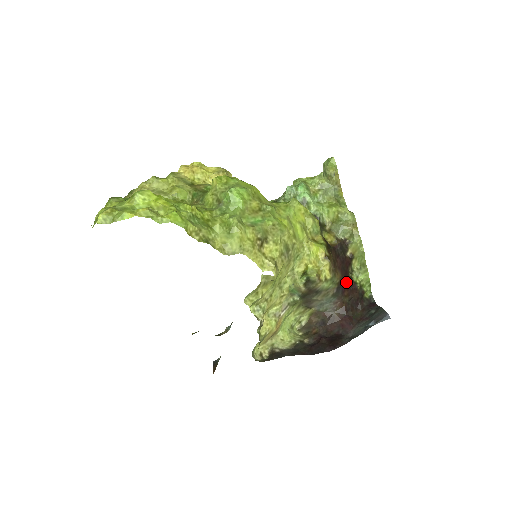
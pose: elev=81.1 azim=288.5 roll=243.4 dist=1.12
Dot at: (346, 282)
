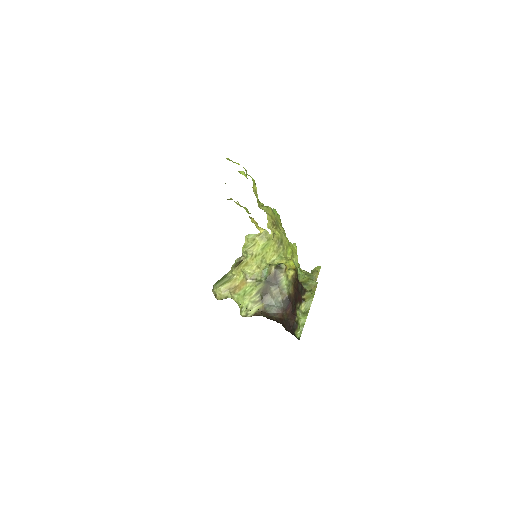
Dot at: (293, 303)
